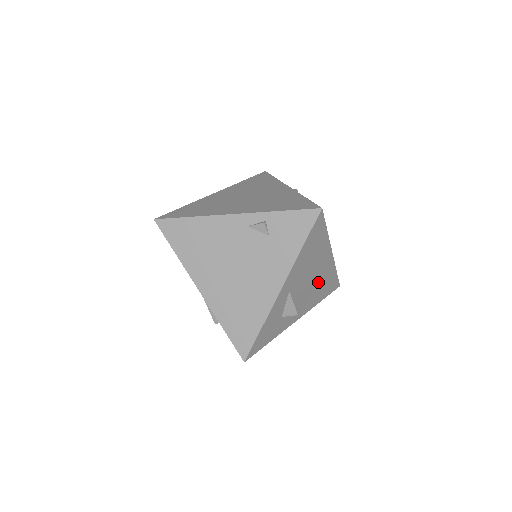
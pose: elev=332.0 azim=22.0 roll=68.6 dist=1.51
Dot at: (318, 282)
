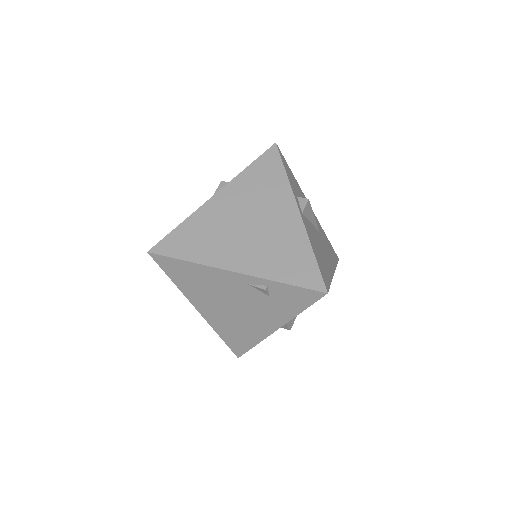
Dot at: occluded
